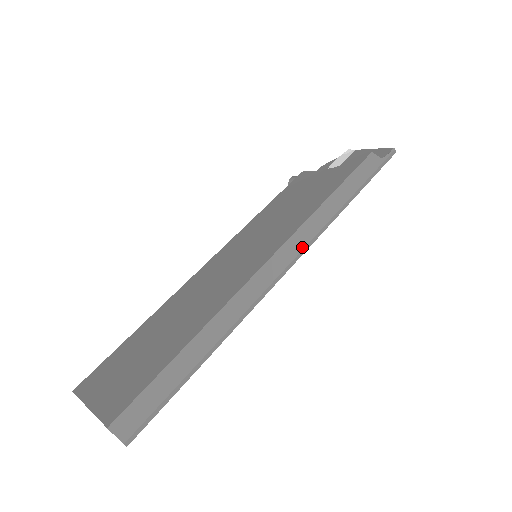
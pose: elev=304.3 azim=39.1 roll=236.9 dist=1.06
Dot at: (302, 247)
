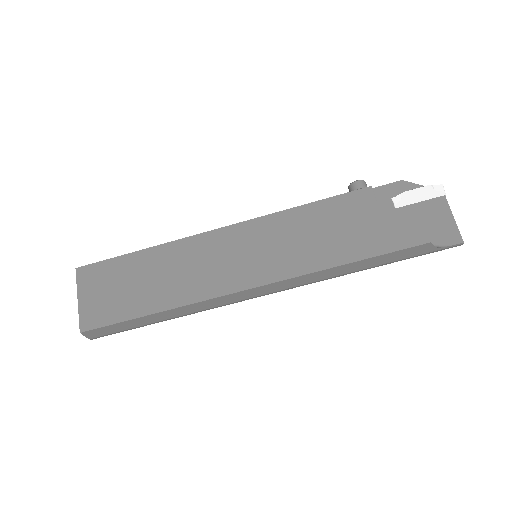
Dot at: (288, 287)
